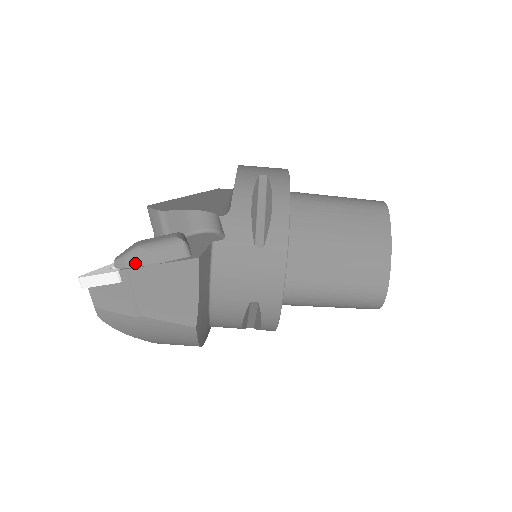
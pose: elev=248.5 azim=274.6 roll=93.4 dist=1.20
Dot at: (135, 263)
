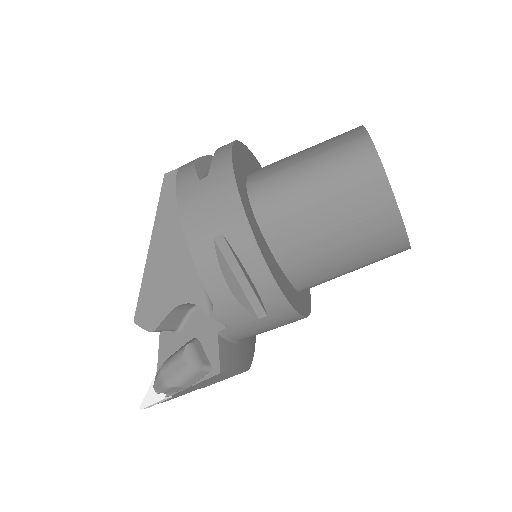
Dot at: (173, 392)
